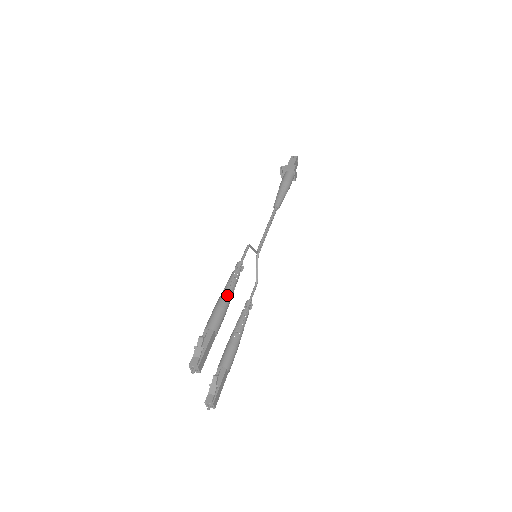
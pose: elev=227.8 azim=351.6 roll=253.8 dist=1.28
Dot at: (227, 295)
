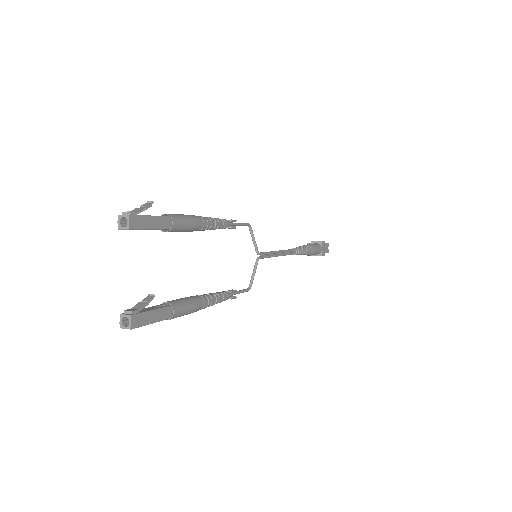
Dot at: (203, 217)
